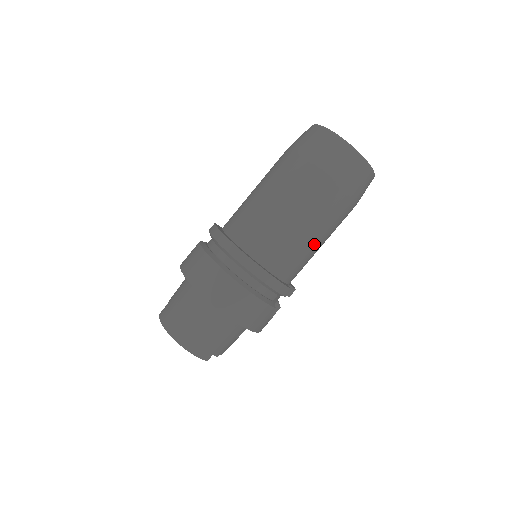
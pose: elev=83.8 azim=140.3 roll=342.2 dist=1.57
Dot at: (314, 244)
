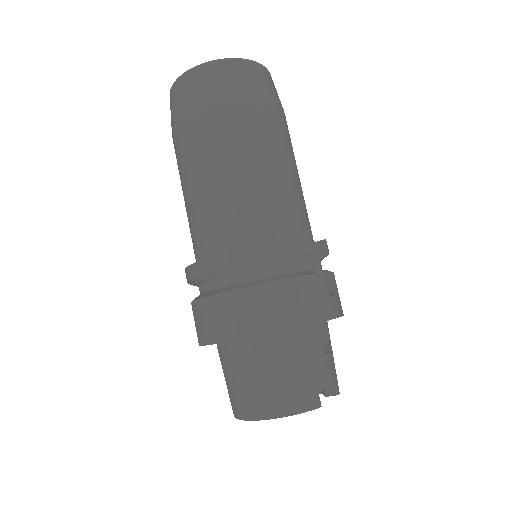
Dot at: (278, 176)
